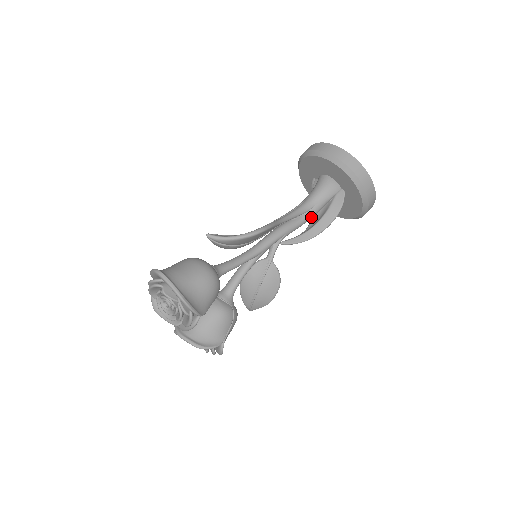
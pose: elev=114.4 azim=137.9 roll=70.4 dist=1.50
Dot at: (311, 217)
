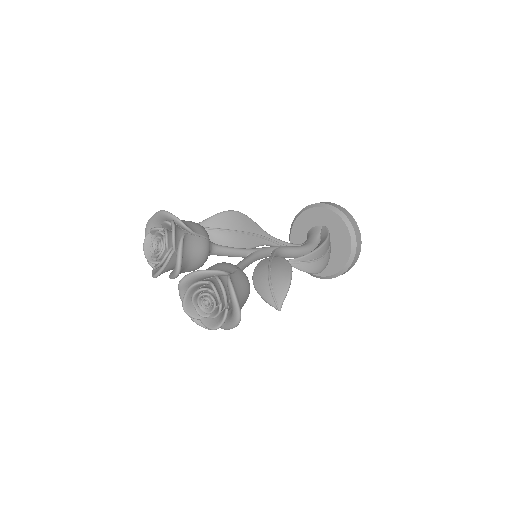
Dot at: (307, 247)
